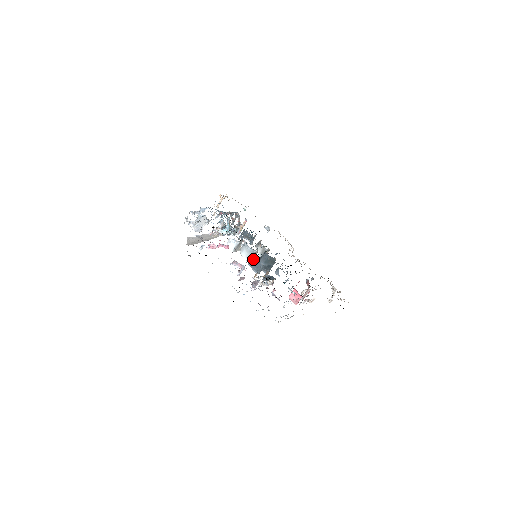
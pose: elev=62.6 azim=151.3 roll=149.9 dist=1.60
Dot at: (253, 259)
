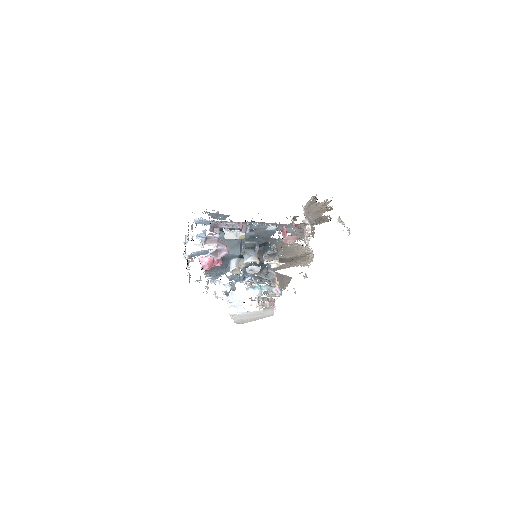
Dot at: (240, 247)
